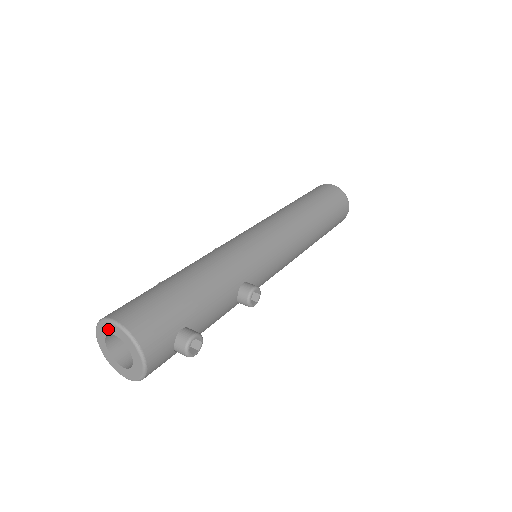
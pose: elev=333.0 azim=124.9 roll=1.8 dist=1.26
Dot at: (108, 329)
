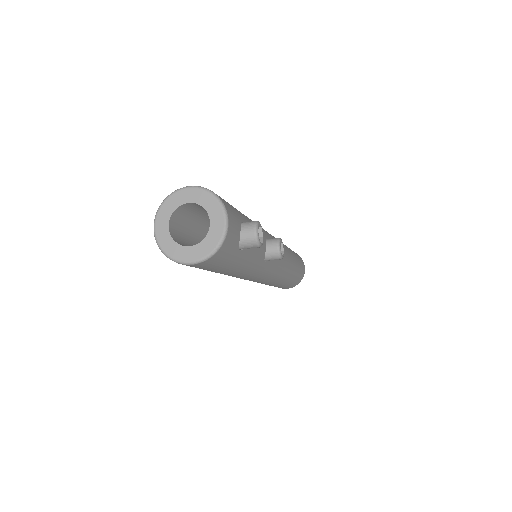
Dot at: (178, 200)
